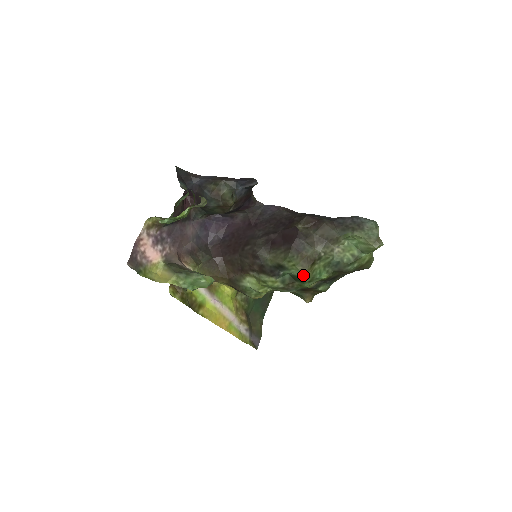
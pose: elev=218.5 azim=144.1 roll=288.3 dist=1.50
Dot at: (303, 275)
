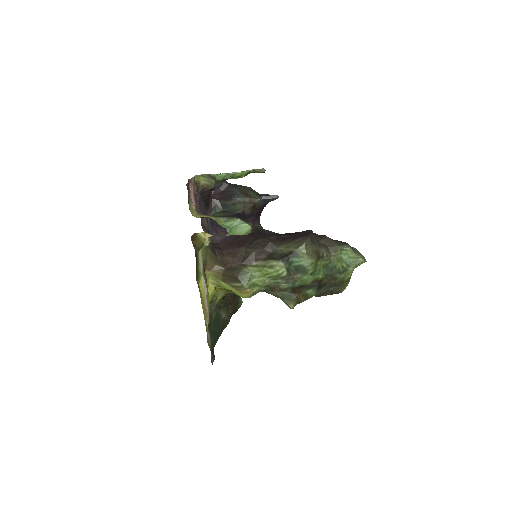
Dot at: (311, 263)
